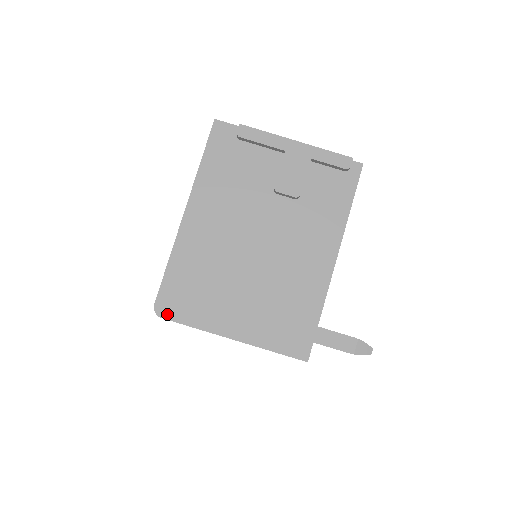
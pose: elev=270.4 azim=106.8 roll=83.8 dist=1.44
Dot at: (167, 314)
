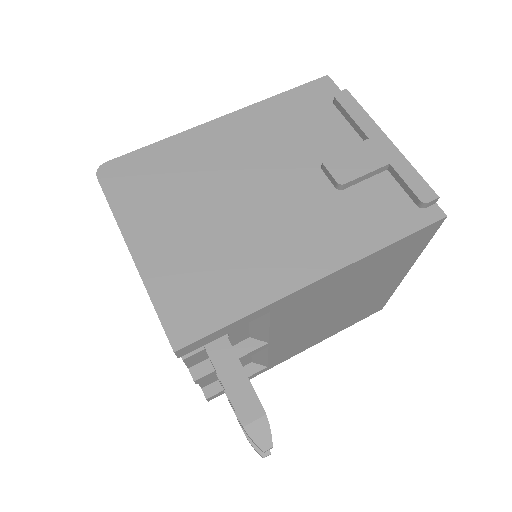
Dot at: (105, 179)
